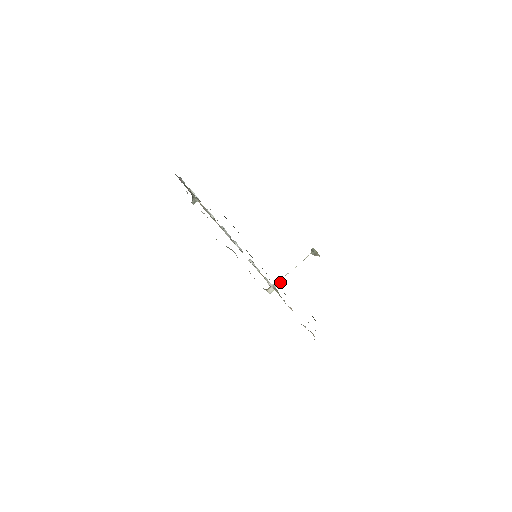
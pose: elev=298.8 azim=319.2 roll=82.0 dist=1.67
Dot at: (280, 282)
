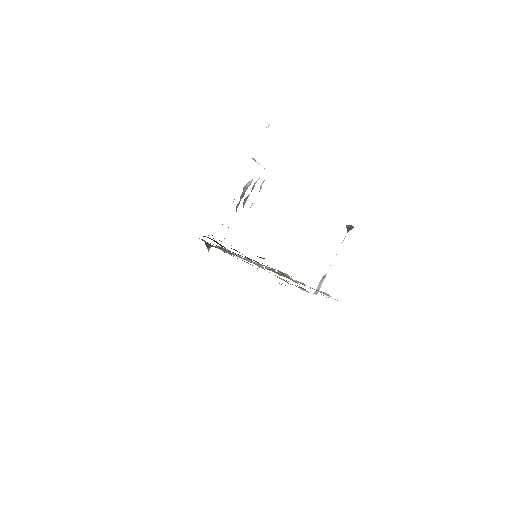
Dot at: (324, 277)
